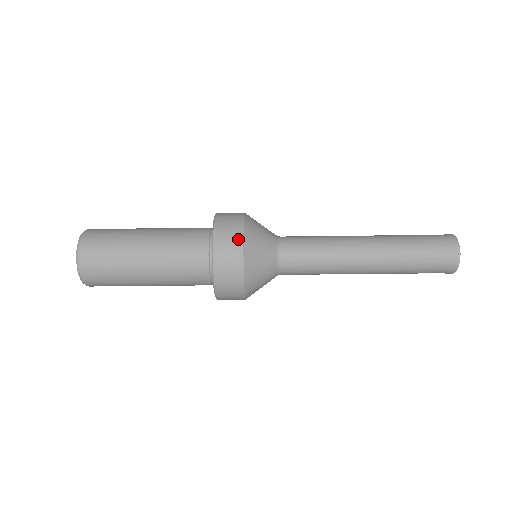
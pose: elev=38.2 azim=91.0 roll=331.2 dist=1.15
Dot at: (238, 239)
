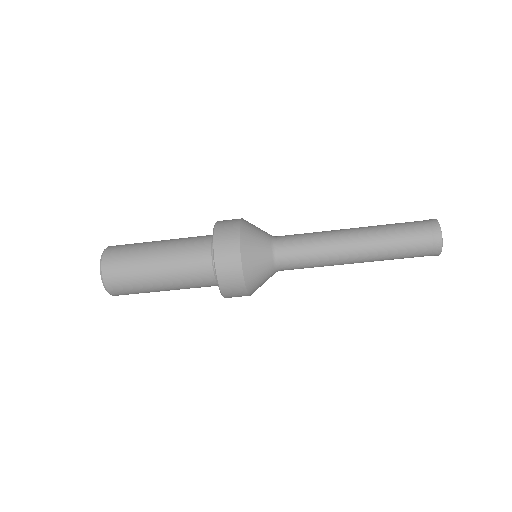
Dot at: (235, 224)
